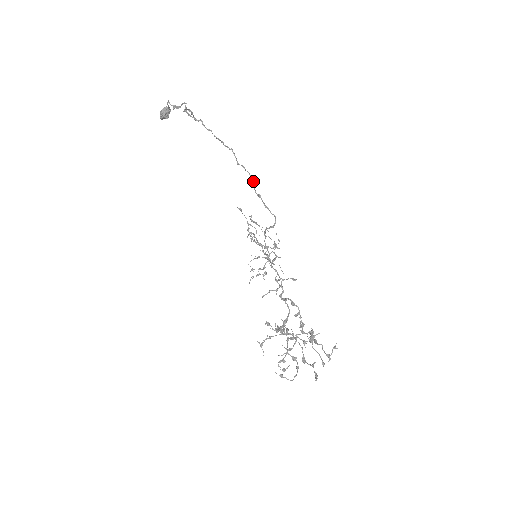
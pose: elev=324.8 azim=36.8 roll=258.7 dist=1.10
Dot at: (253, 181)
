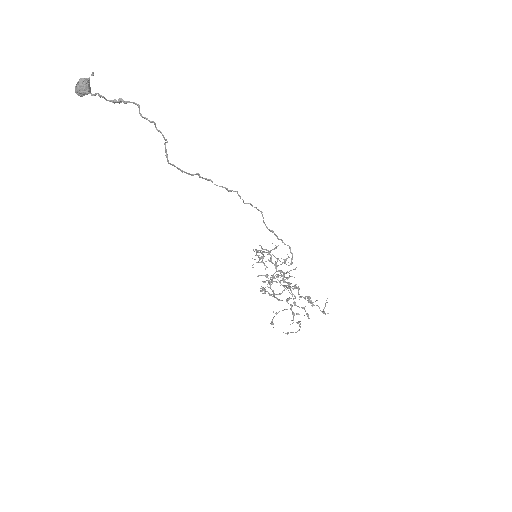
Dot at: (262, 215)
